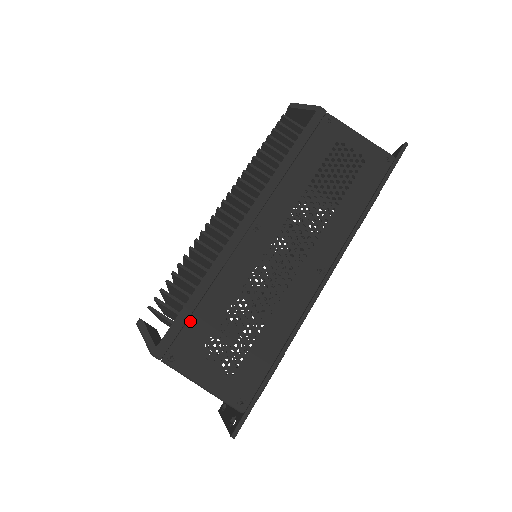
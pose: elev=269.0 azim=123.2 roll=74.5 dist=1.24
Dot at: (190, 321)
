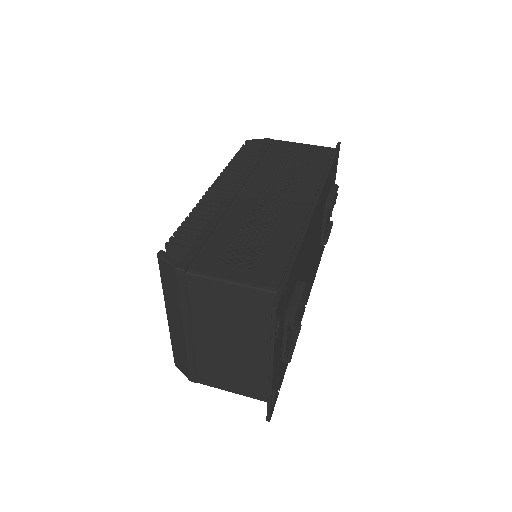
Dot at: (206, 244)
